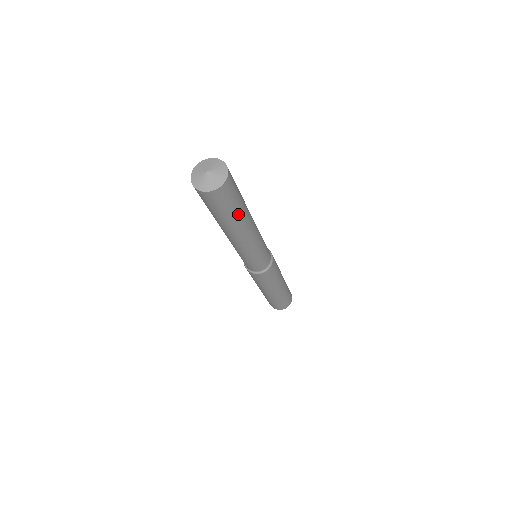
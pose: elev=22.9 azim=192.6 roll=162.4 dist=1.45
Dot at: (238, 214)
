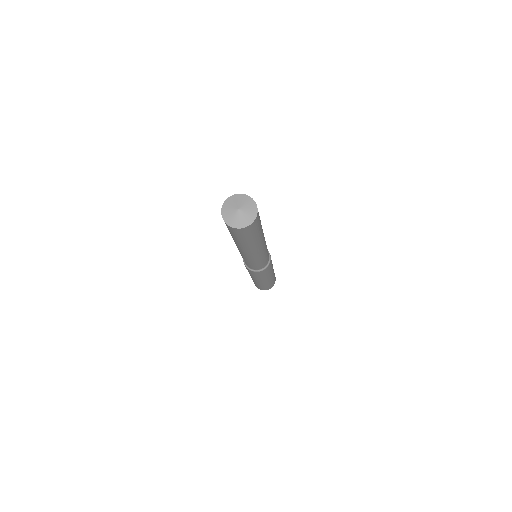
Dot at: (261, 230)
